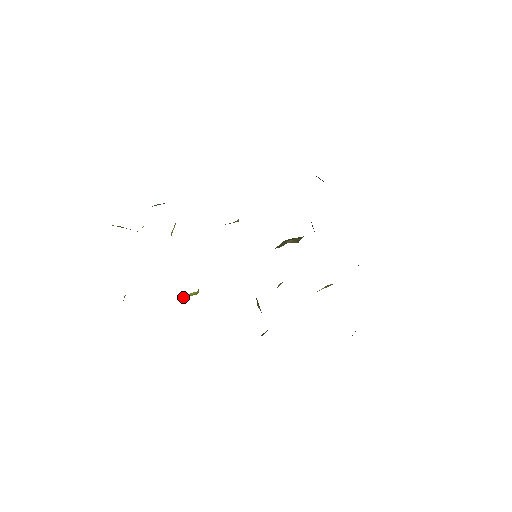
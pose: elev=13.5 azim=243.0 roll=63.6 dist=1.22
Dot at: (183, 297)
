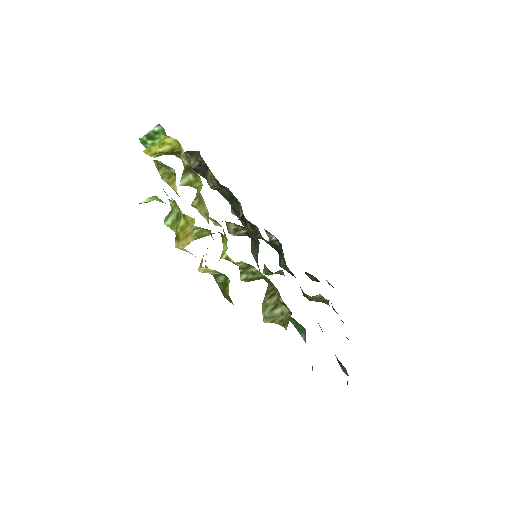
Dot at: occluded
